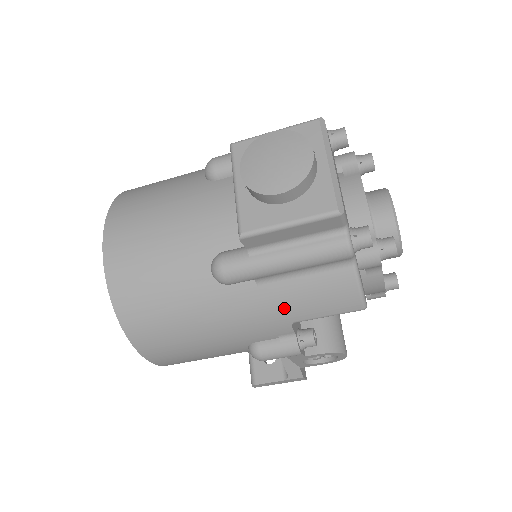
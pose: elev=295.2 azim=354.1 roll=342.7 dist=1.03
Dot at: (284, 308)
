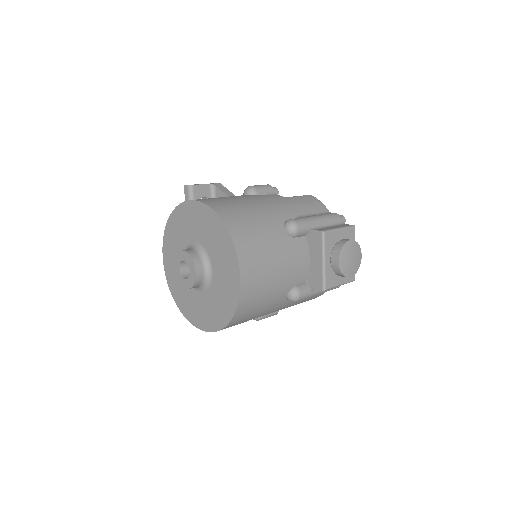
Dot at: (295, 304)
